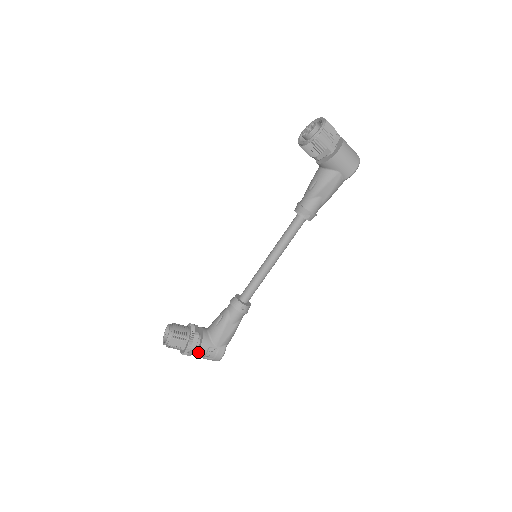
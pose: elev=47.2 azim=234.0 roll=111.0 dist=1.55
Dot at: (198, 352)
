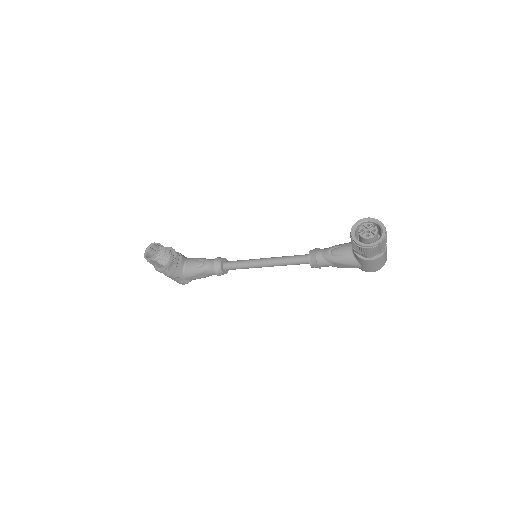
Dot at: (168, 276)
